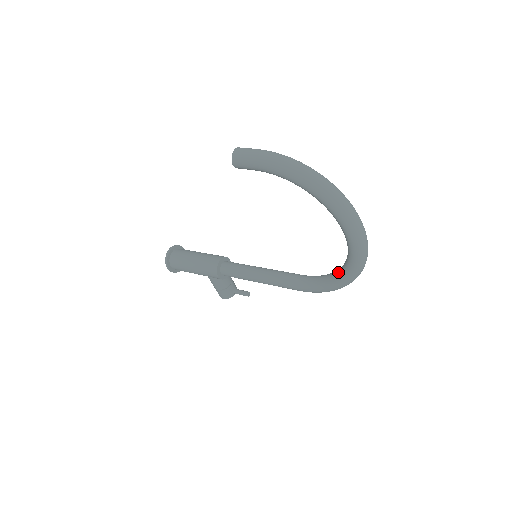
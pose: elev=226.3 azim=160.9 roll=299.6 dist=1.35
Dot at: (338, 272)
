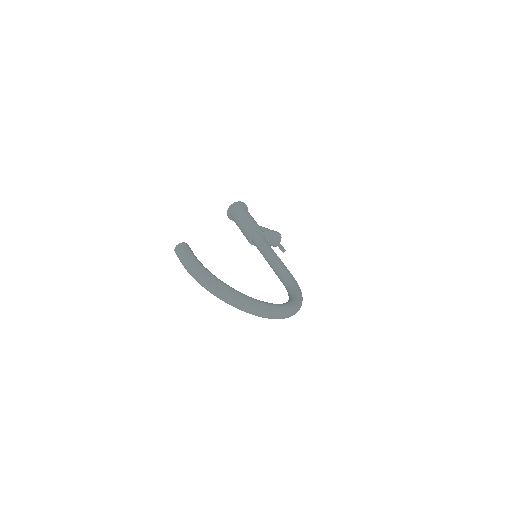
Dot at: occluded
